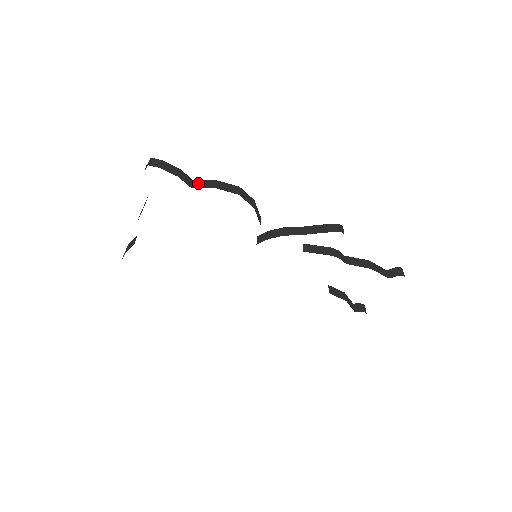
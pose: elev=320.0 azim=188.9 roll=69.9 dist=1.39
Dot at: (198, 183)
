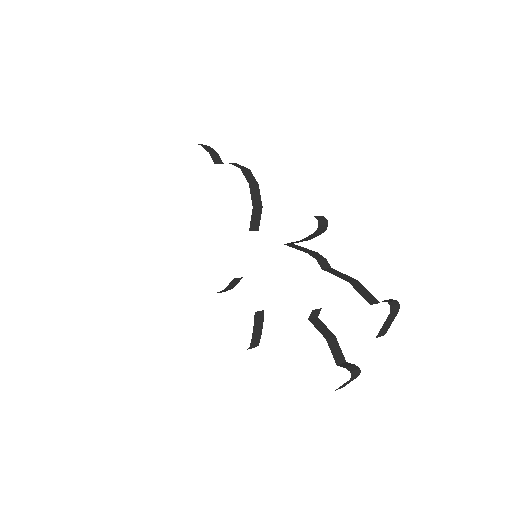
Dot at: occluded
